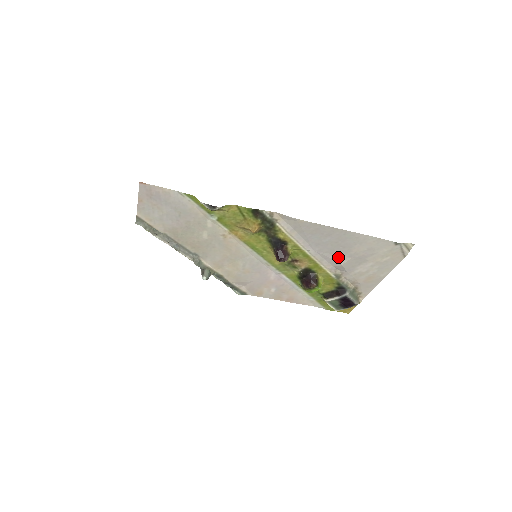
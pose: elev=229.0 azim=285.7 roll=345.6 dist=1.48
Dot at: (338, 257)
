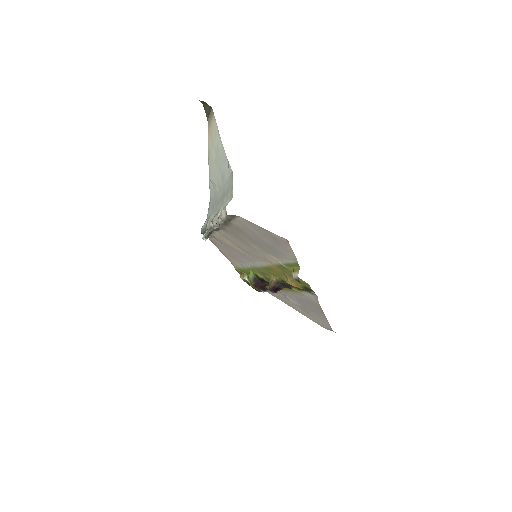
Dot at: (296, 301)
